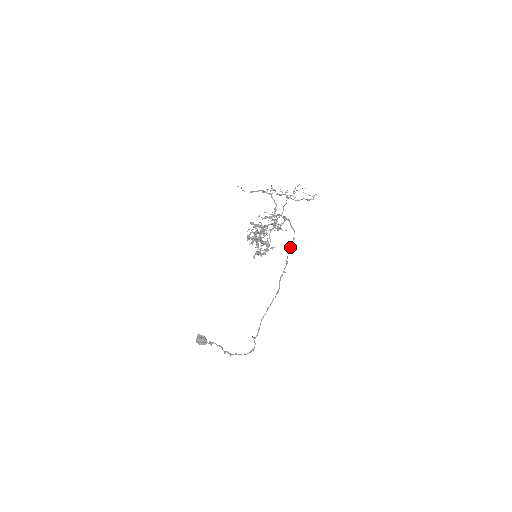
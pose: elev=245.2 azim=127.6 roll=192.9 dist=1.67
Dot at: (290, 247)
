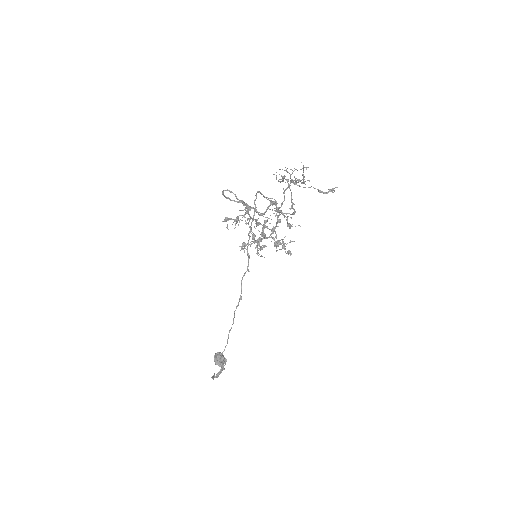
Dot at: (249, 231)
